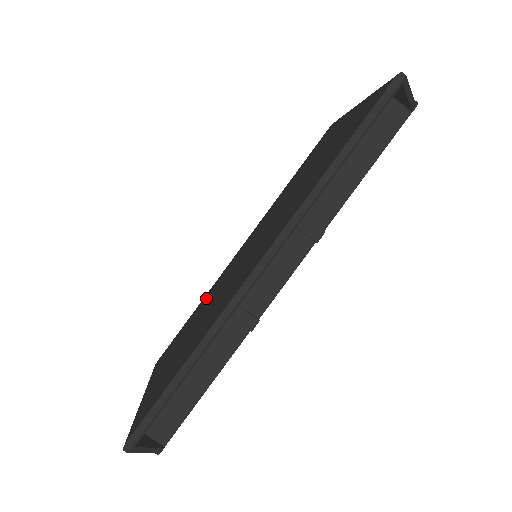
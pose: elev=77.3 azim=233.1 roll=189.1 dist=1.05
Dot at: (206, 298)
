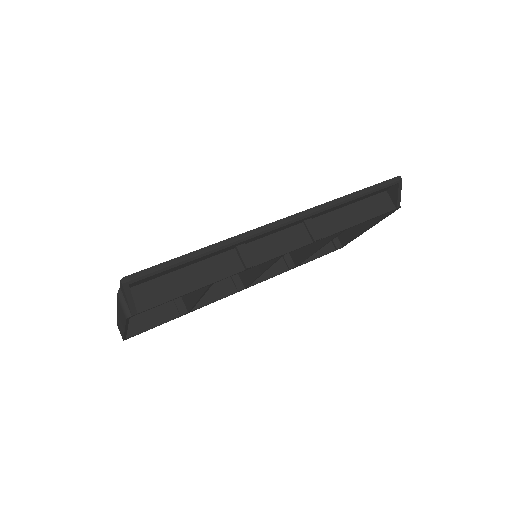
Dot at: occluded
